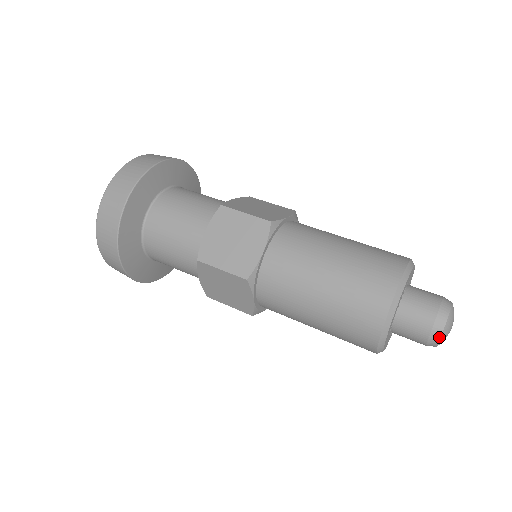
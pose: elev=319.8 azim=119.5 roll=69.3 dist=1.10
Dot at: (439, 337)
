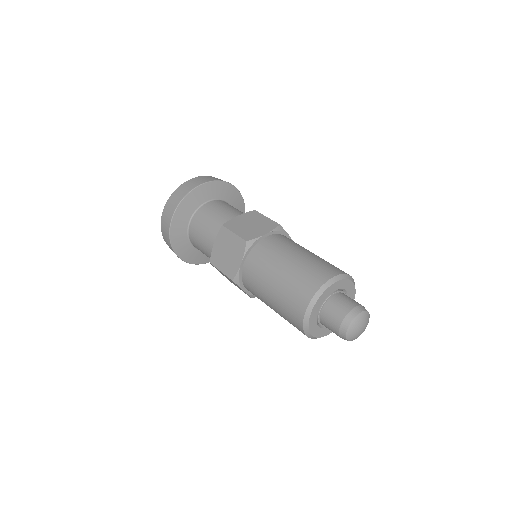
Dot at: (345, 336)
